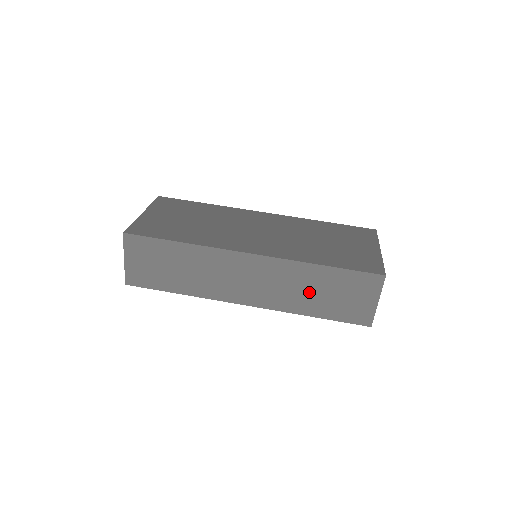
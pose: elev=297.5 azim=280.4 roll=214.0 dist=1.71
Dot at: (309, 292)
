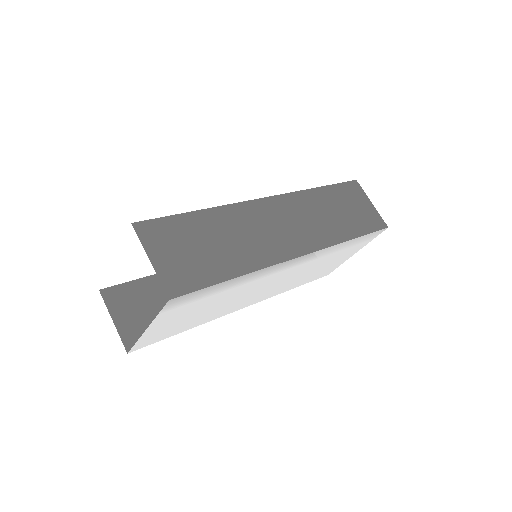
Dot at: (331, 215)
